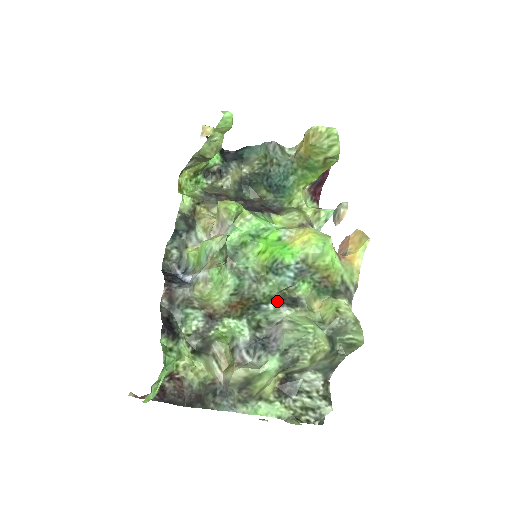
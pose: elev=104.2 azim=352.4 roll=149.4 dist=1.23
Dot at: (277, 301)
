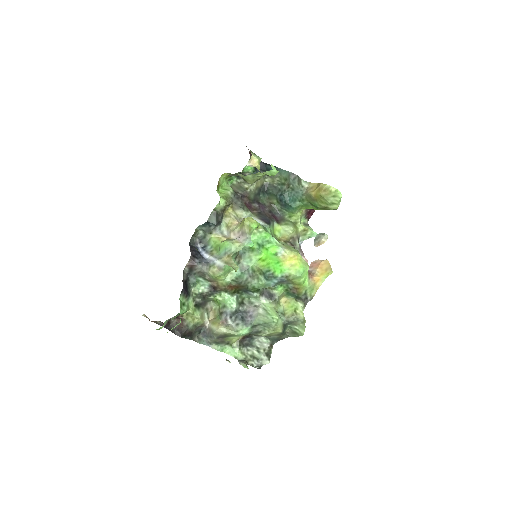
Dot at: (260, 292)
